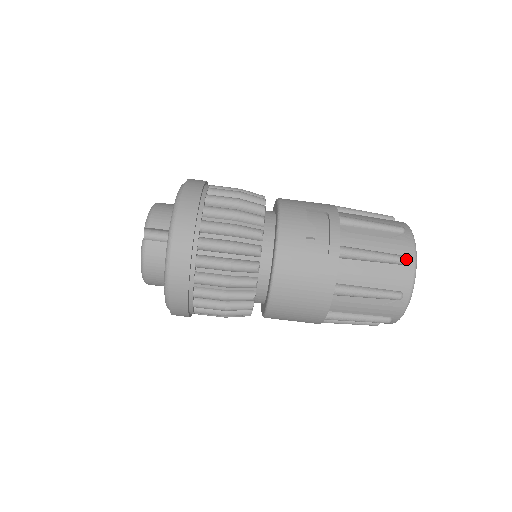
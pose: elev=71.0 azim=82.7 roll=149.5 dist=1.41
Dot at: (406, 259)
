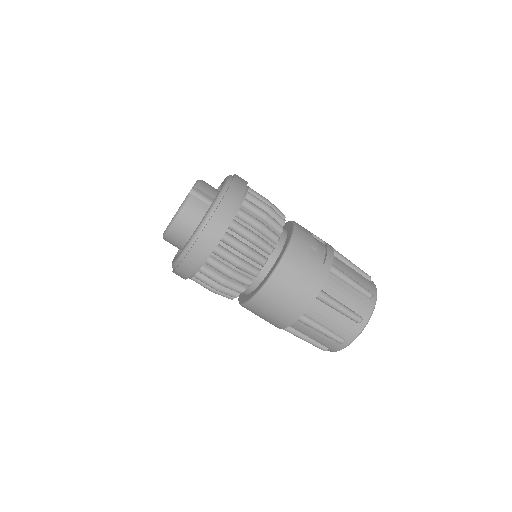
Dot at: (372, 294)
